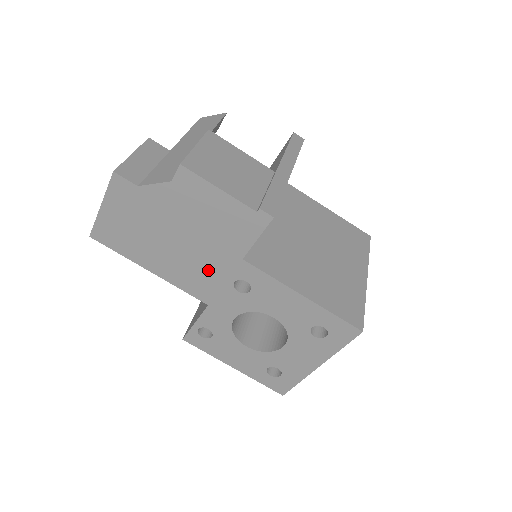
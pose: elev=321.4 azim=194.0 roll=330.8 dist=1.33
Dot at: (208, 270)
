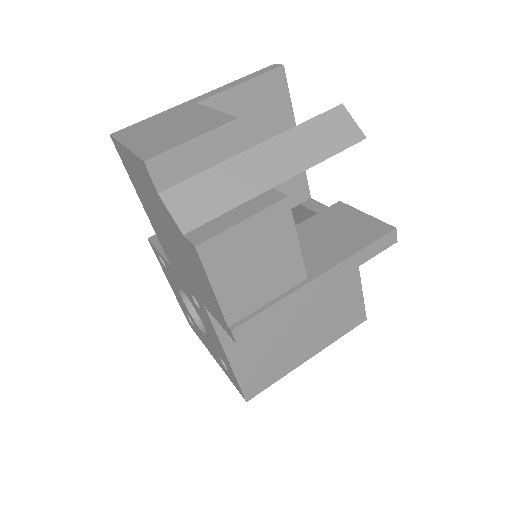
Dot at: (180, 269)
